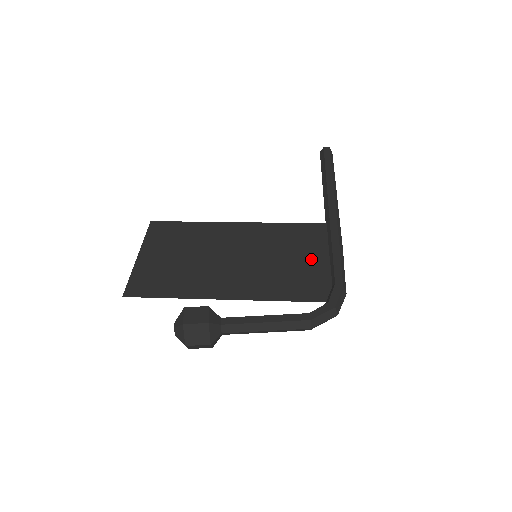
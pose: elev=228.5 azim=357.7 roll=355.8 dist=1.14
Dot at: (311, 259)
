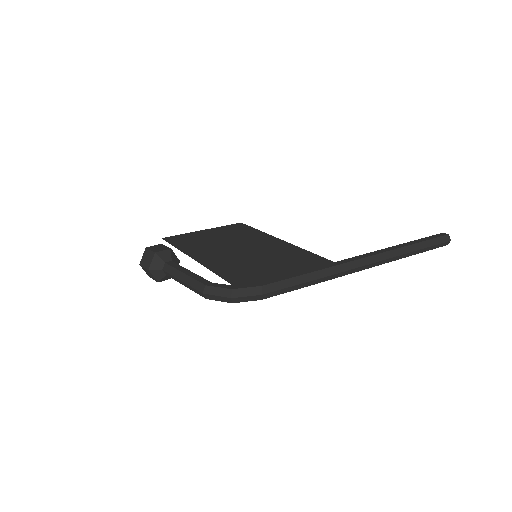
Dot at: (282, 271)
